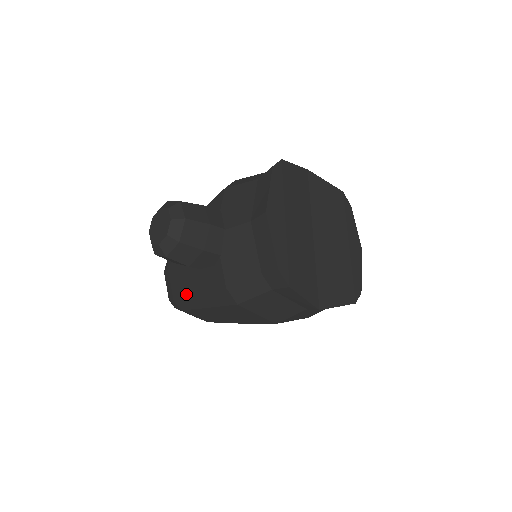
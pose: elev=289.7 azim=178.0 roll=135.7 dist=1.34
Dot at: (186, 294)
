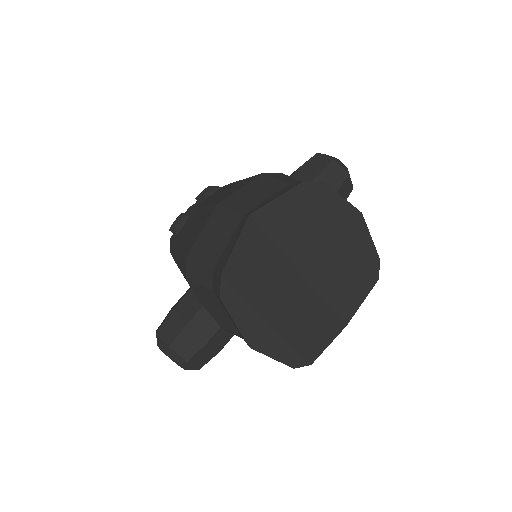
Dot at: occluded
